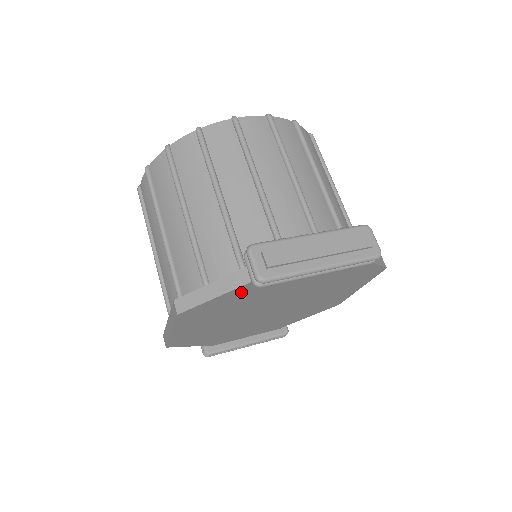
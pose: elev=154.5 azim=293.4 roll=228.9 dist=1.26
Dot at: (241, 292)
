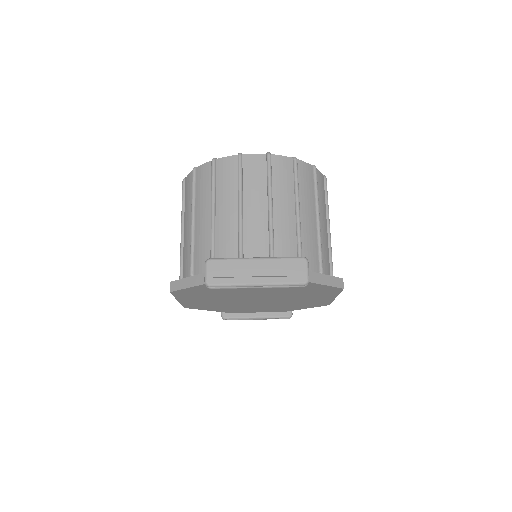
Dot at: occluded
